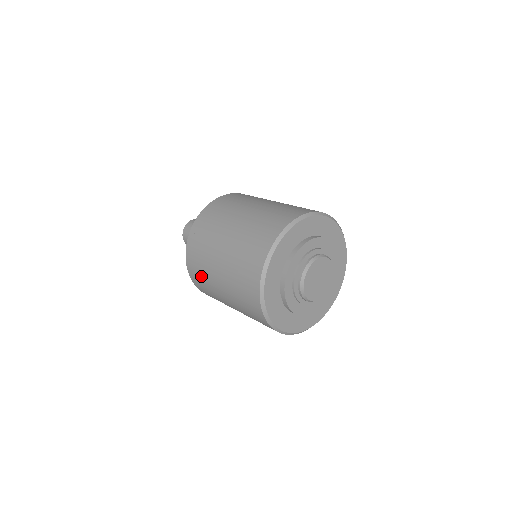
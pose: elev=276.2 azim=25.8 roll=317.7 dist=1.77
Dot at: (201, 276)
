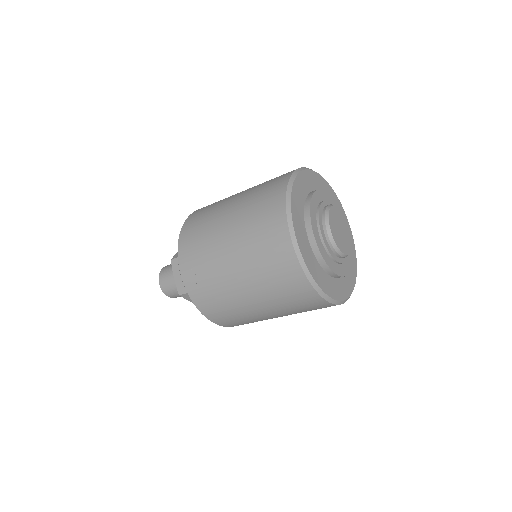
Dot at: (227, 313)
